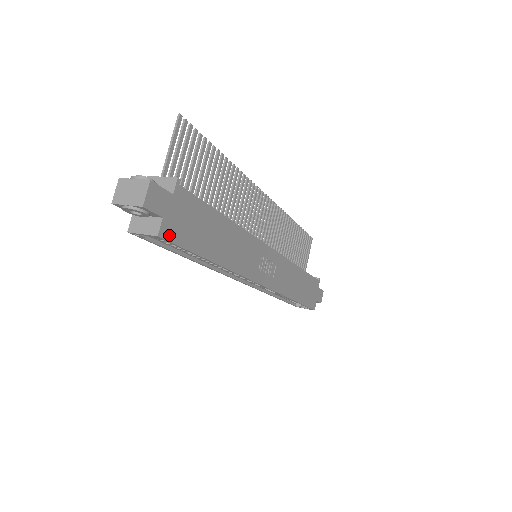
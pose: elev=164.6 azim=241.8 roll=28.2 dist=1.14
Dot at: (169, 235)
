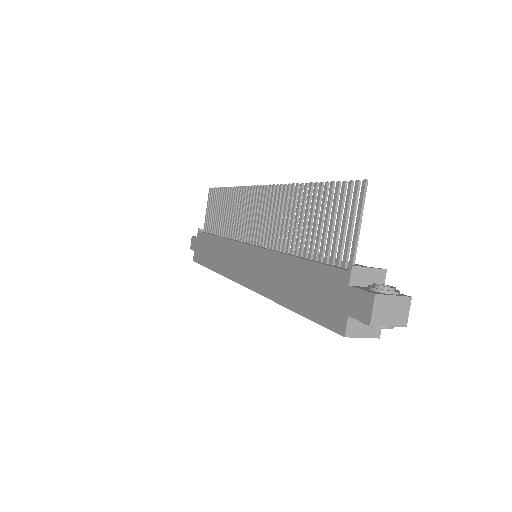
Dot at: occluded
